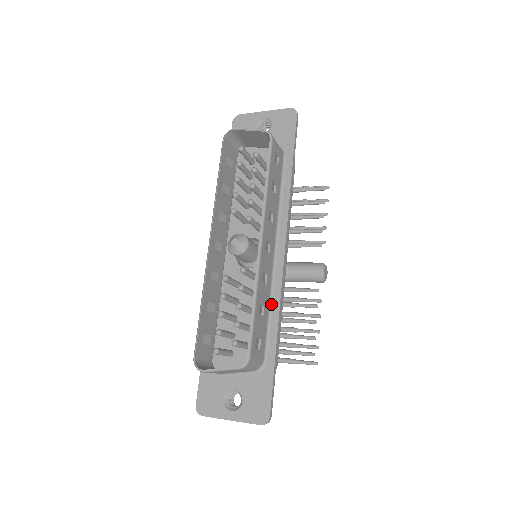
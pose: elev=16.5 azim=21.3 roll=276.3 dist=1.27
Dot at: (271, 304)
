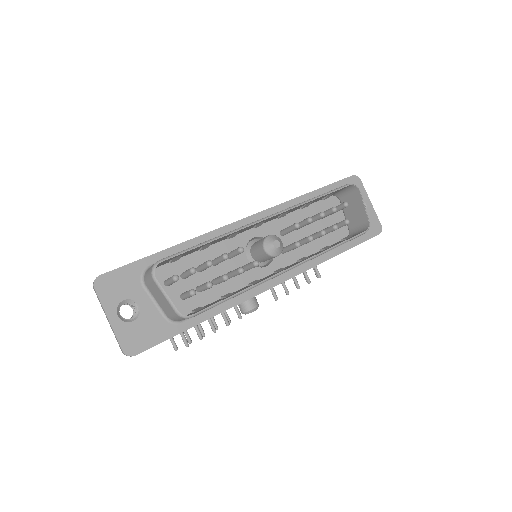
Dot at: occluded
